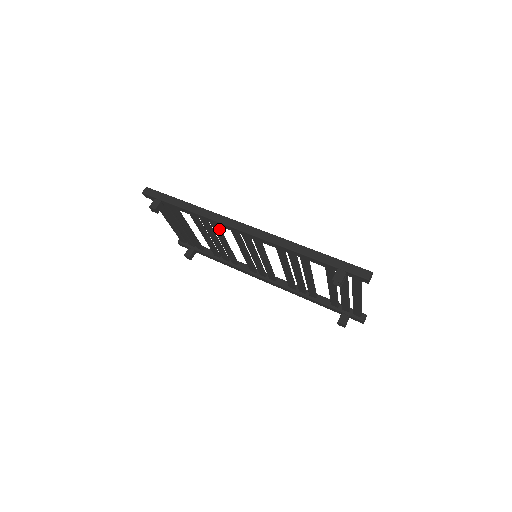
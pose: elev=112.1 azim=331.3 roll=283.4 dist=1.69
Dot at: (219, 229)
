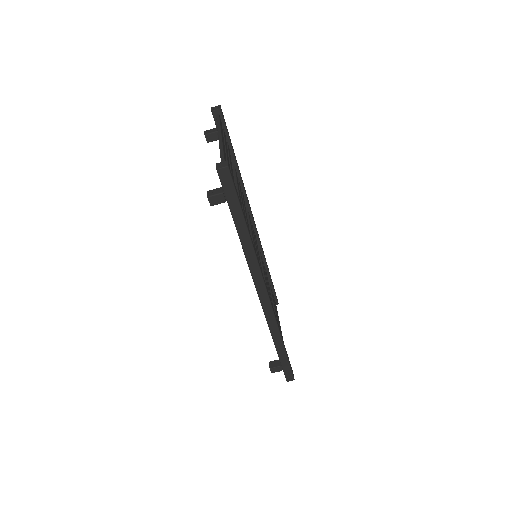
Dot at: occluded
